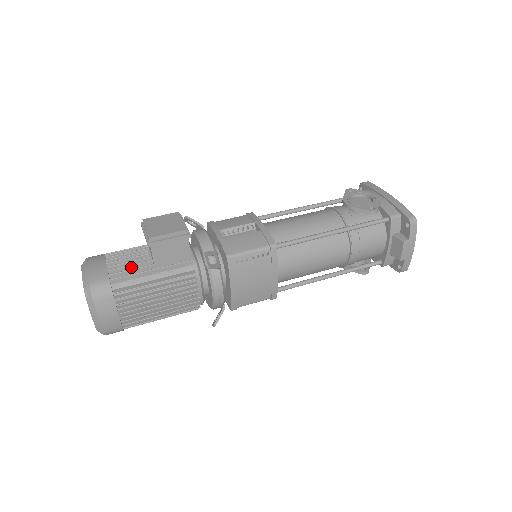
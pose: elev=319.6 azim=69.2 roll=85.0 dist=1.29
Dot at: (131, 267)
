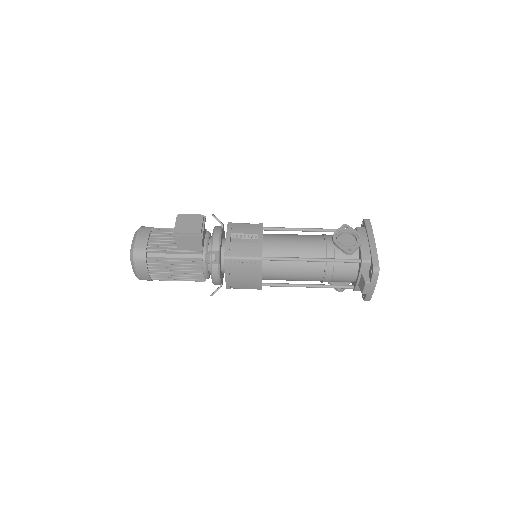
Dot at: (163, 244)
